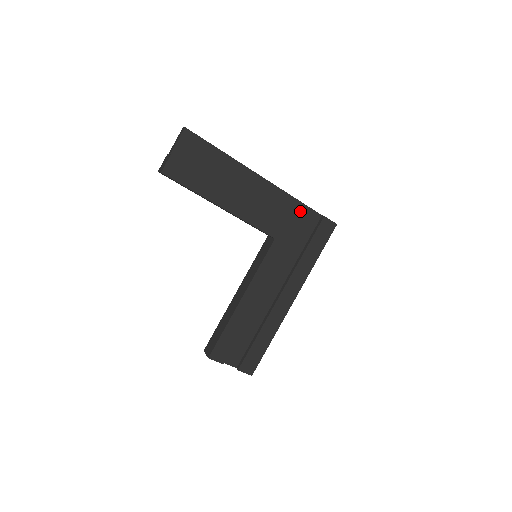
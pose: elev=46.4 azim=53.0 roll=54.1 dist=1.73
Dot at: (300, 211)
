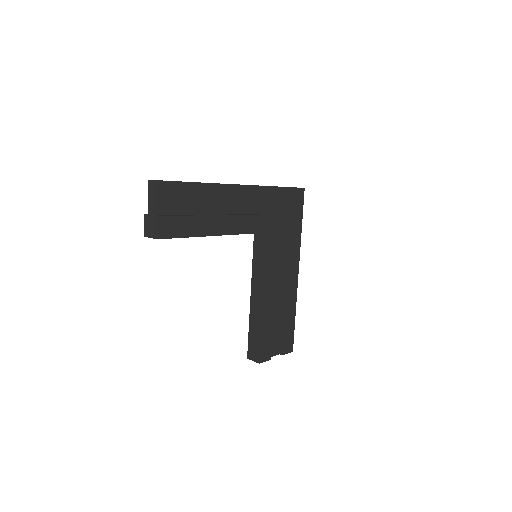
Dot at: (274, 195)
